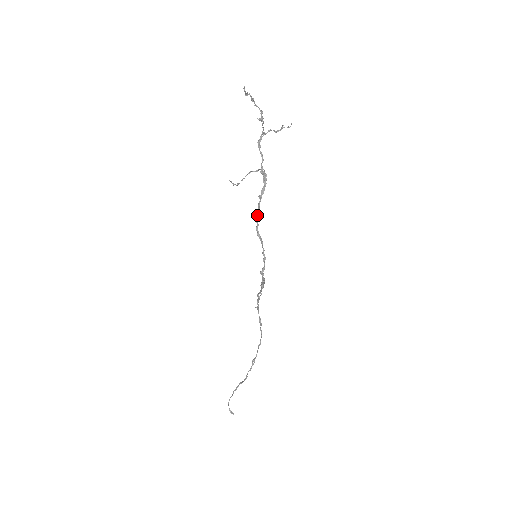
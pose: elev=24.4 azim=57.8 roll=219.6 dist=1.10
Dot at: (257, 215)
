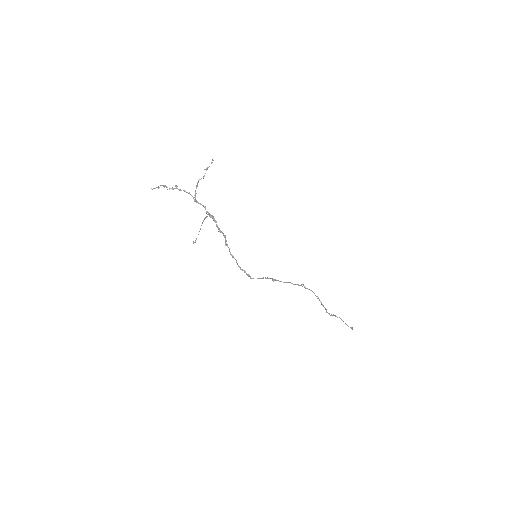
Dot at: (225, 244)
